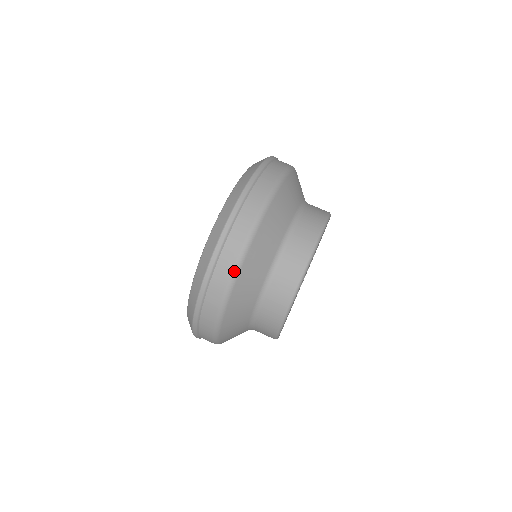
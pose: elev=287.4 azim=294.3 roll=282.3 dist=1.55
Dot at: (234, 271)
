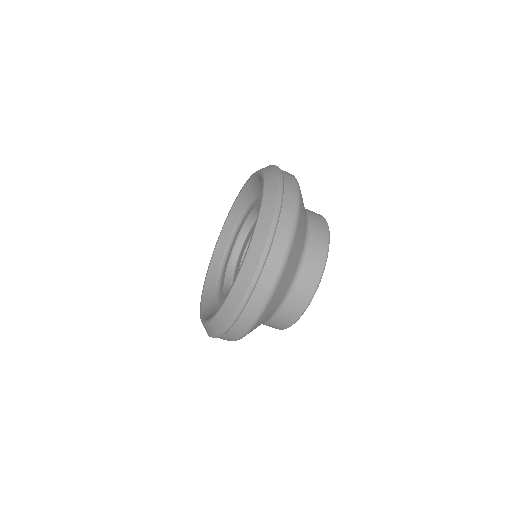
Dot at: occluded
